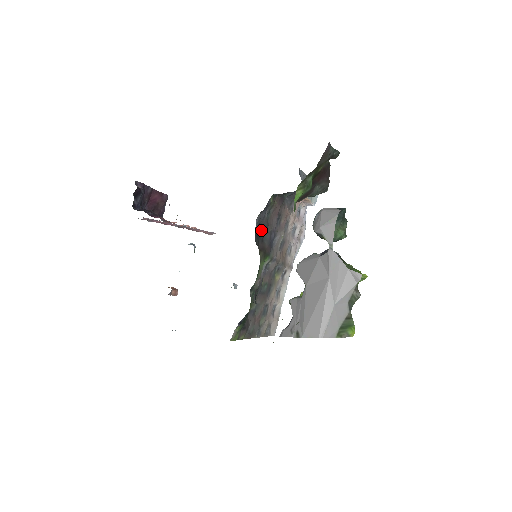
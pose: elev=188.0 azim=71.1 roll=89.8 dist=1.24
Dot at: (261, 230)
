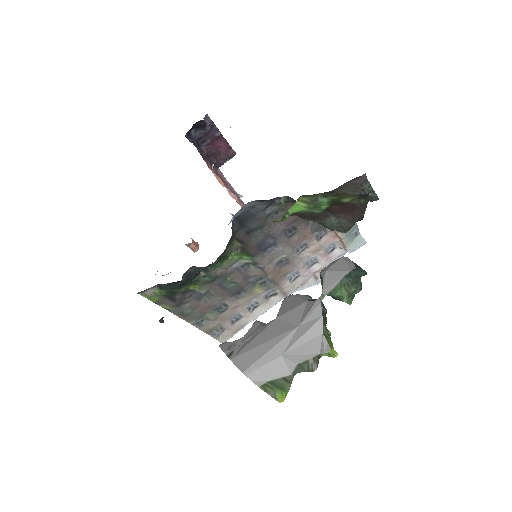
Dot at: (251, 221)
